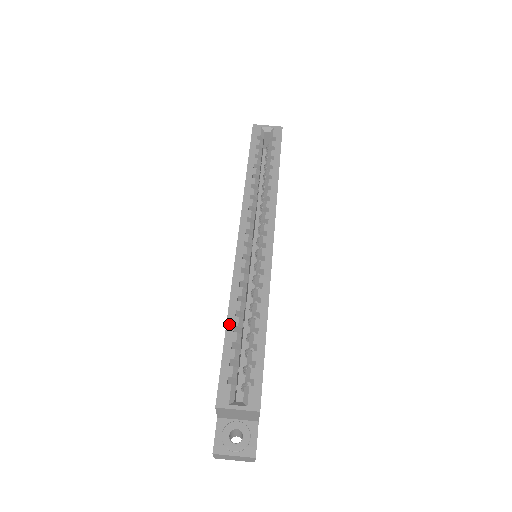
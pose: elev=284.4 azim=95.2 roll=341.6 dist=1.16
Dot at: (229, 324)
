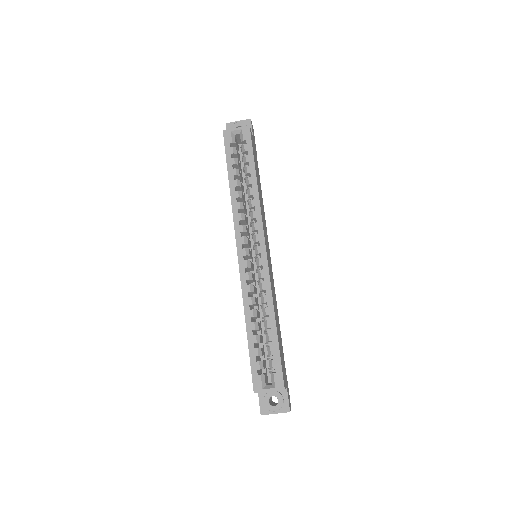
Dot at: (248, 330)
